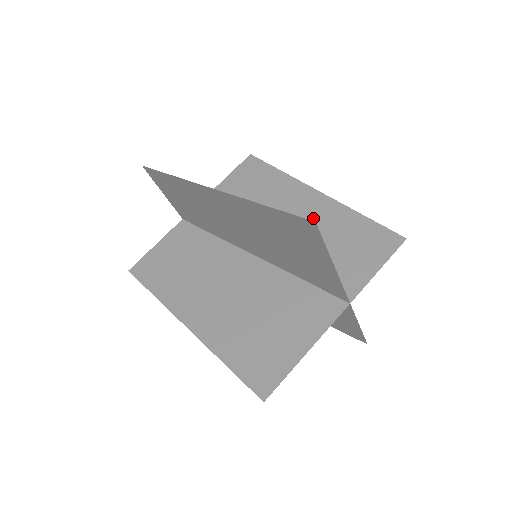
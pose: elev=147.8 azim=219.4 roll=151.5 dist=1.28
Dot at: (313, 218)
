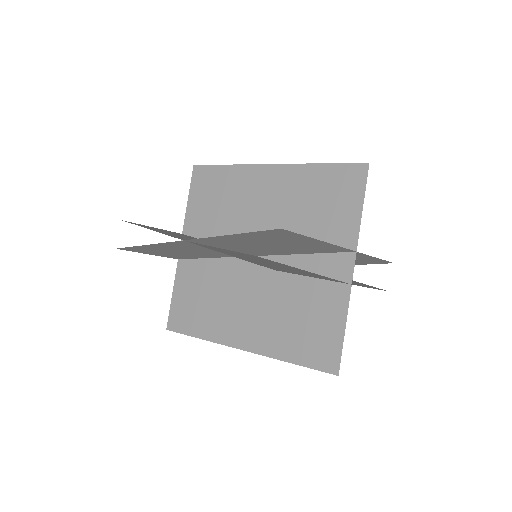
Dot at: occluded
